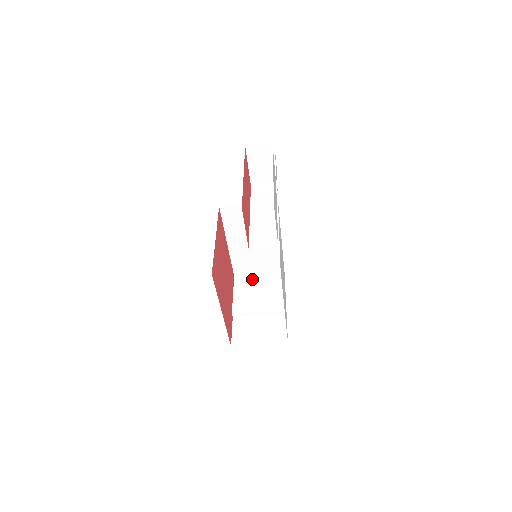
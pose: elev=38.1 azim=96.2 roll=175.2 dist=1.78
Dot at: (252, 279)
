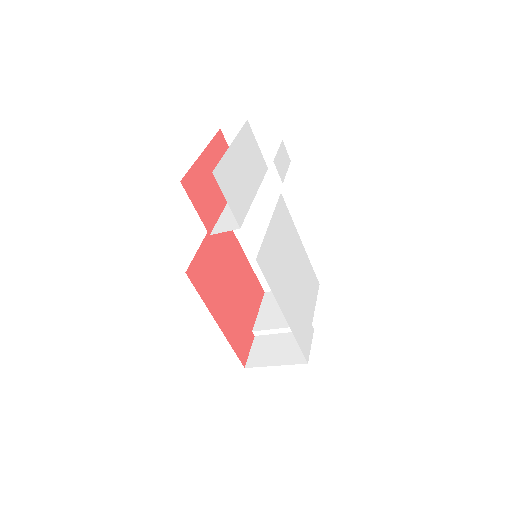
Dot at: occluded
